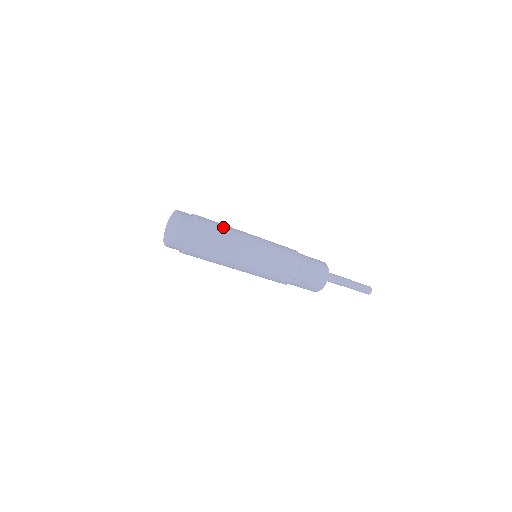
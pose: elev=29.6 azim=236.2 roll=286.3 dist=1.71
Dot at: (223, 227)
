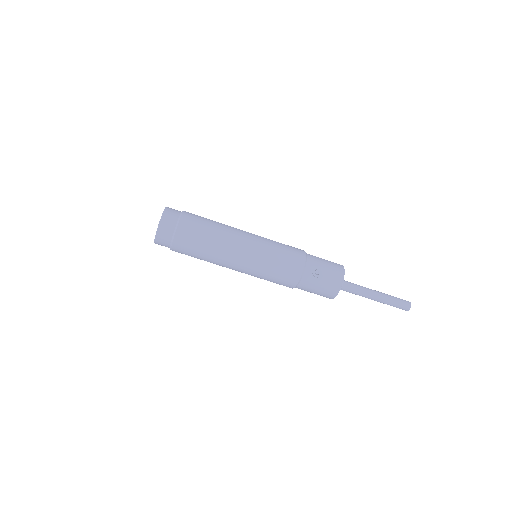
Dot at: occluded
